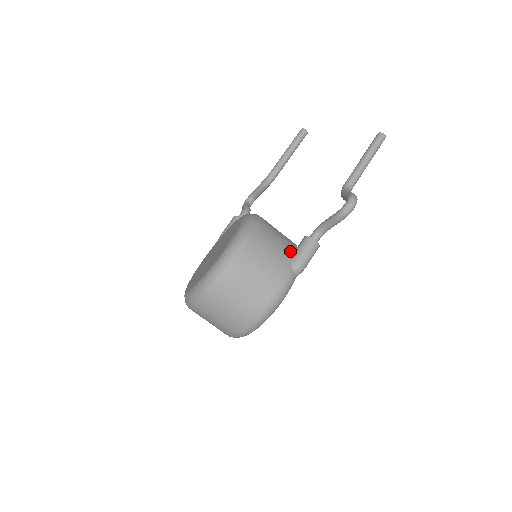
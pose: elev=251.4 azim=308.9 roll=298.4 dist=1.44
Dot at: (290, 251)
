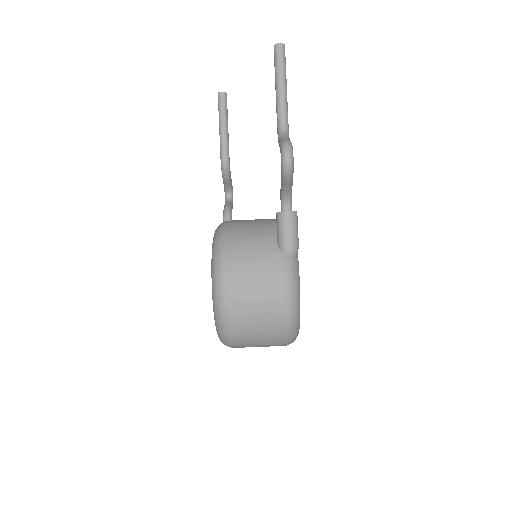
Dot at: (273, 238)
